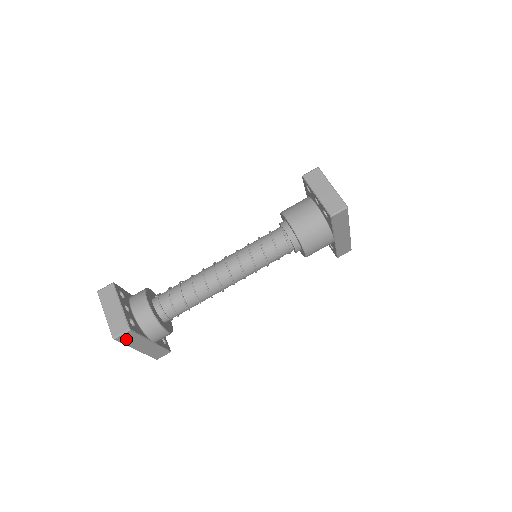
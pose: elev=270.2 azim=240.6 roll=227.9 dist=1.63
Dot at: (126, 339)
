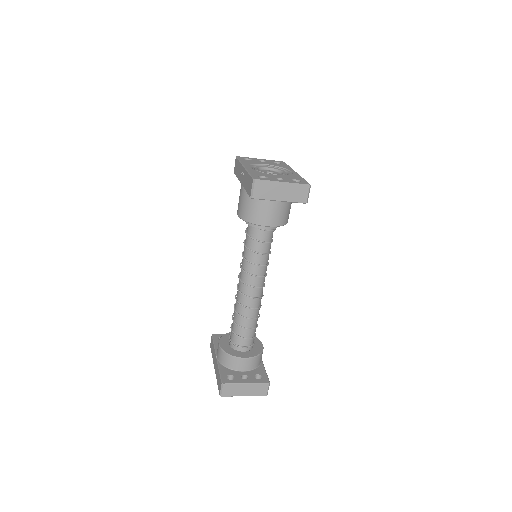
Dot at: occluded
